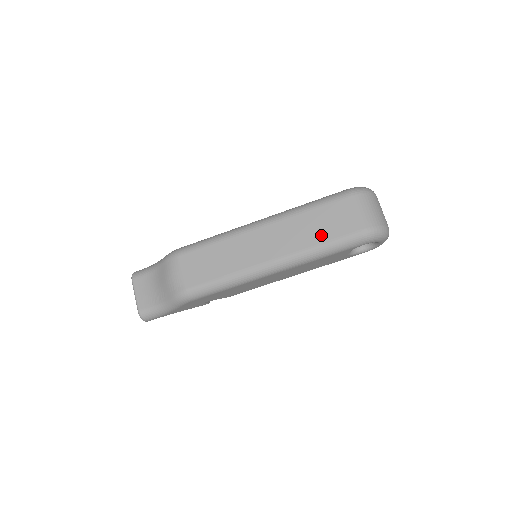
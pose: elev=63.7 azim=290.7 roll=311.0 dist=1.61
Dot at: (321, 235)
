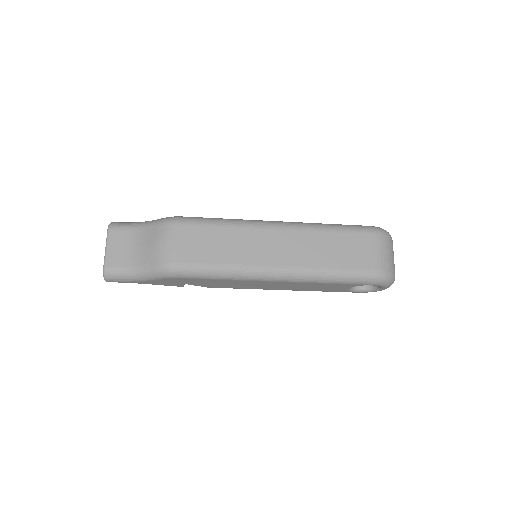
Dot at: (337, 260)
